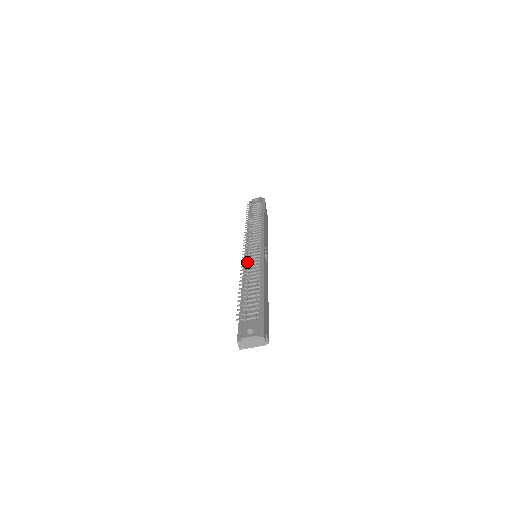
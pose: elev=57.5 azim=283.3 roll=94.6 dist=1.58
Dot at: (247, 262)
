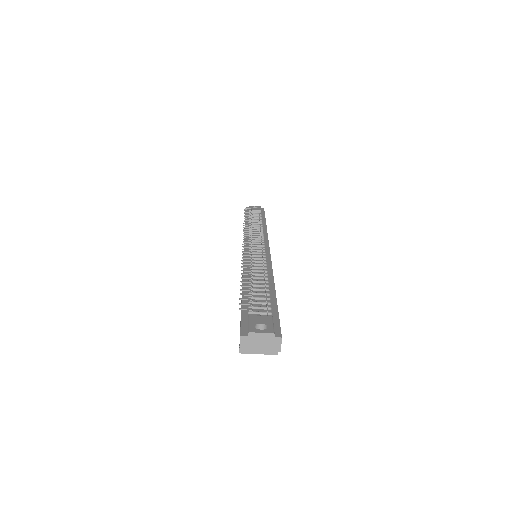
Dot at: occluded
